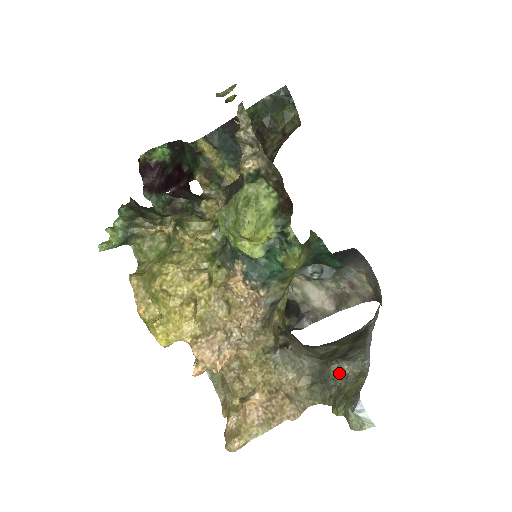
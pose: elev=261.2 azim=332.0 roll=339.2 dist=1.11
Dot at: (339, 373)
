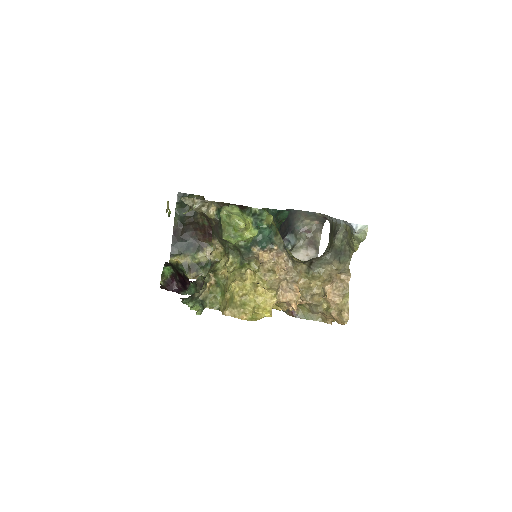
Dot at: (340, 241)
